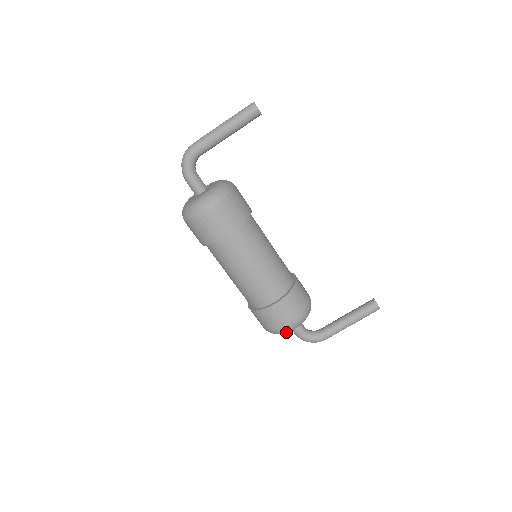
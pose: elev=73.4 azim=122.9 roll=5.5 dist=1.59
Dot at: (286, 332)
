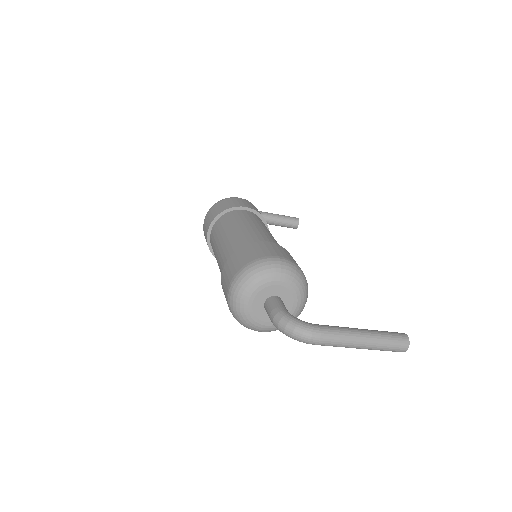
Dot at: occluded
